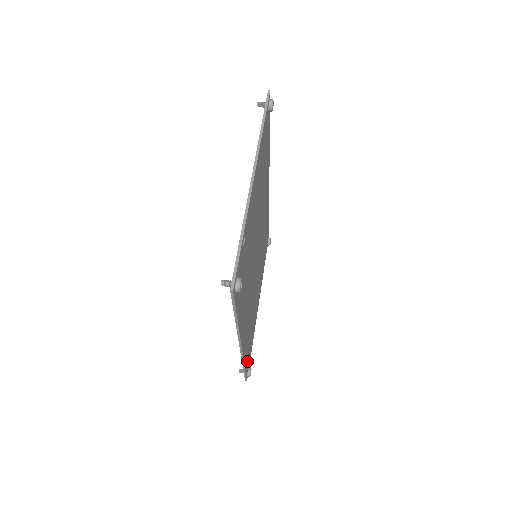
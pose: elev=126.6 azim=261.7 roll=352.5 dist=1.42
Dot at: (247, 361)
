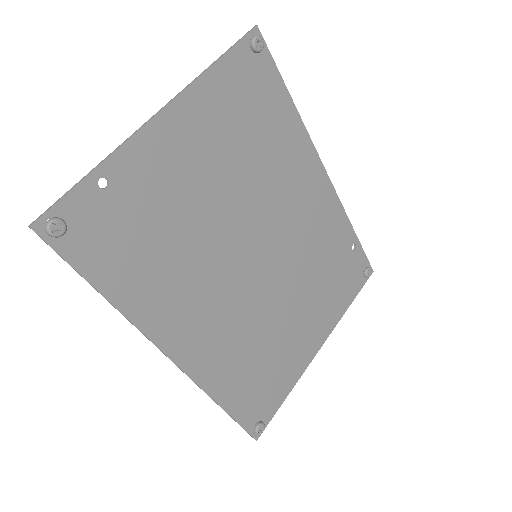
Dot at: (244, 406)
